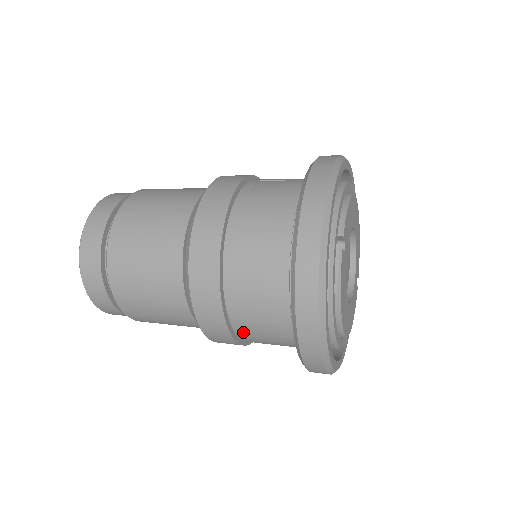
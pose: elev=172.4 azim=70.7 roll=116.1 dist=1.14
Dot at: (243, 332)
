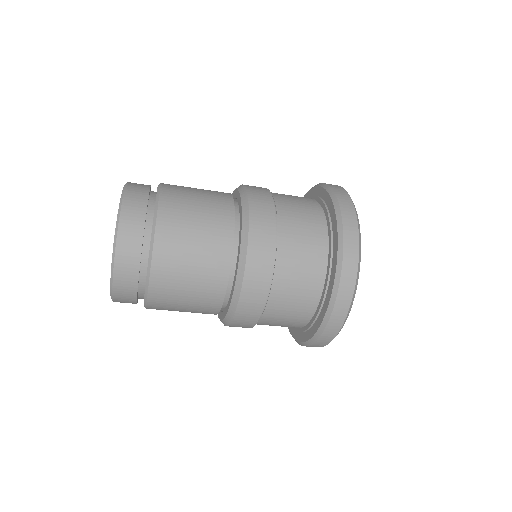
Dot at: (278, 284)
